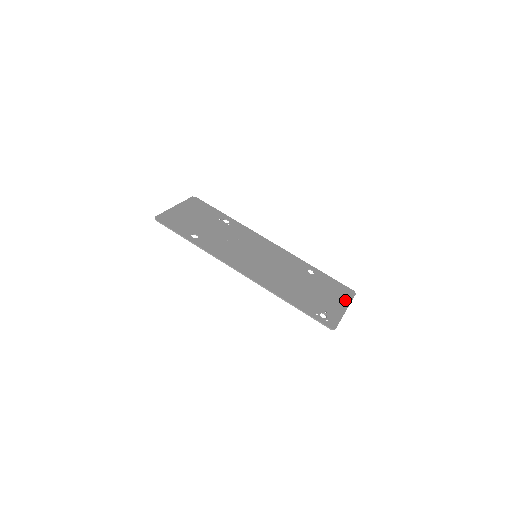
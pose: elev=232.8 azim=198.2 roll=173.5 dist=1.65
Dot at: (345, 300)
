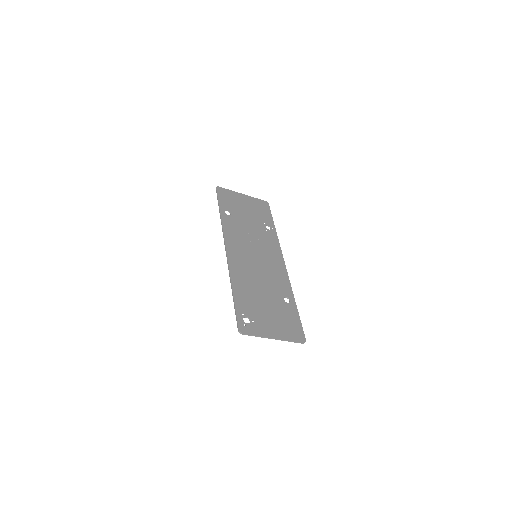
Dot at: (285, 335)
